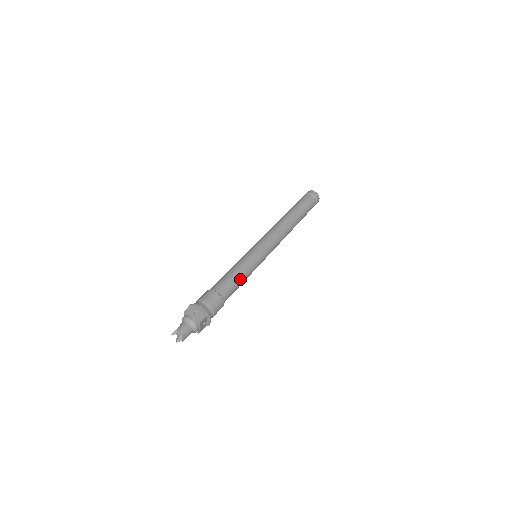
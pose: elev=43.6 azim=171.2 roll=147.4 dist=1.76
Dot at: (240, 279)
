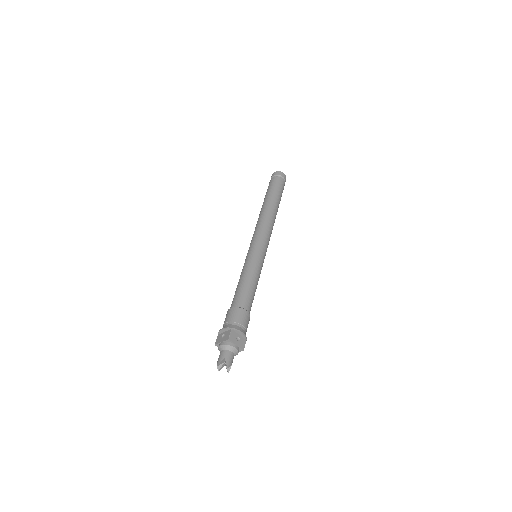
Dot at: (248, 282)
